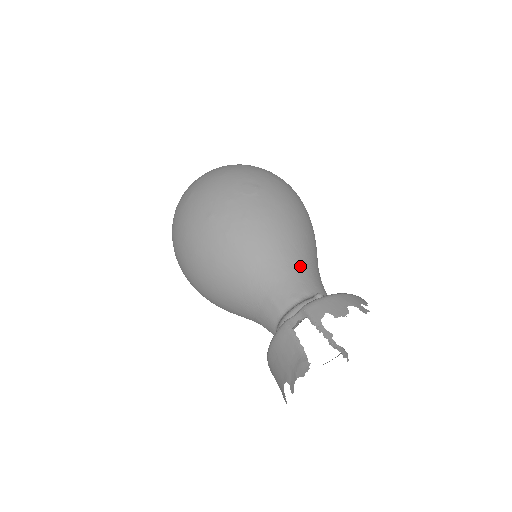
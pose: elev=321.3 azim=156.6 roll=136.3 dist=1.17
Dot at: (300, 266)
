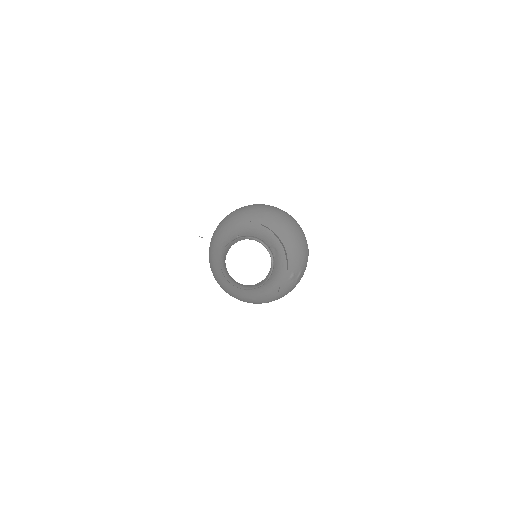
Dot at: (243, 233)
